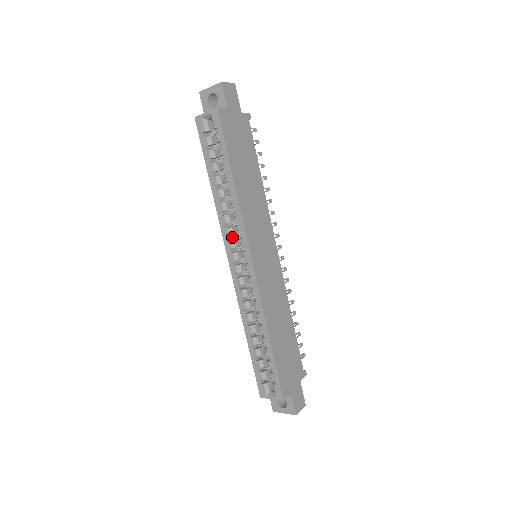
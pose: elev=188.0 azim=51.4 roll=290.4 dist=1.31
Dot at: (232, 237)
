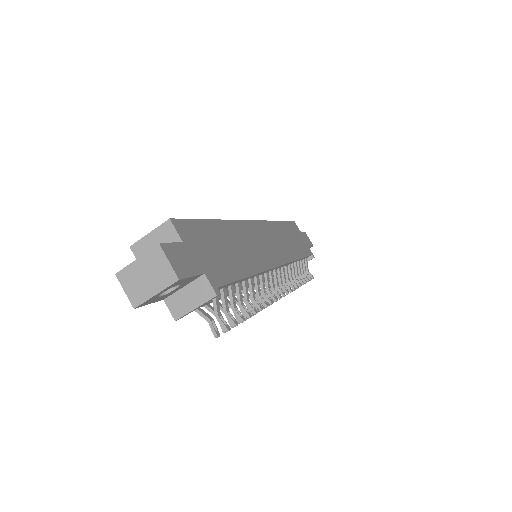
Dot at: occluded
